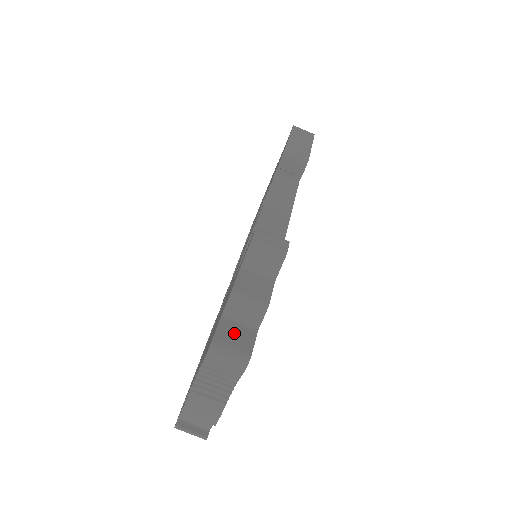
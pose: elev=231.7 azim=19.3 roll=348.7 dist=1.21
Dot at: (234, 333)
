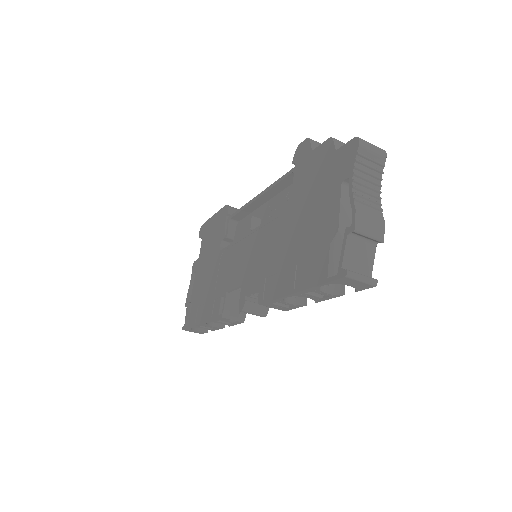
Dot at: occluded
